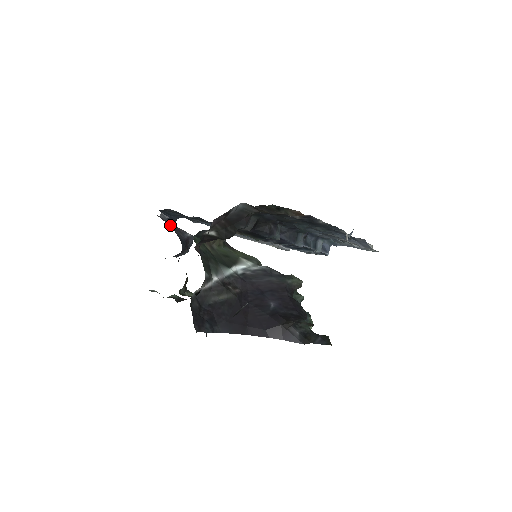
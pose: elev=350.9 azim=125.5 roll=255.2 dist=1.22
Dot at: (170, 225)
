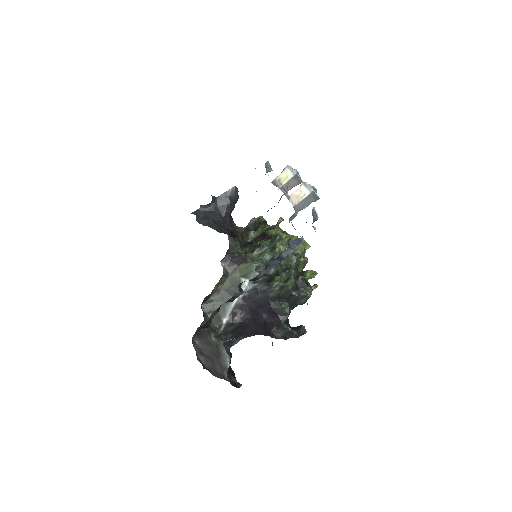
Dot at: (211, 207)
